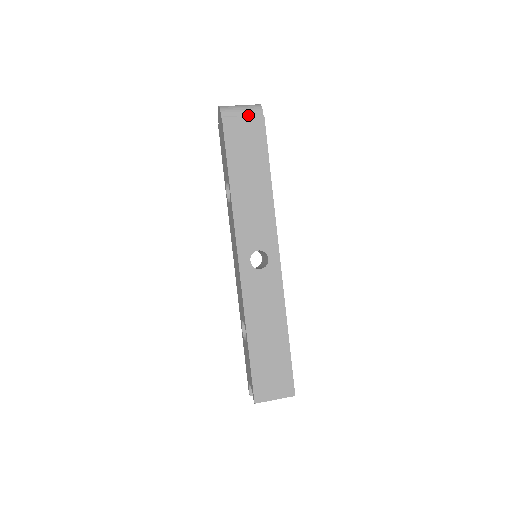
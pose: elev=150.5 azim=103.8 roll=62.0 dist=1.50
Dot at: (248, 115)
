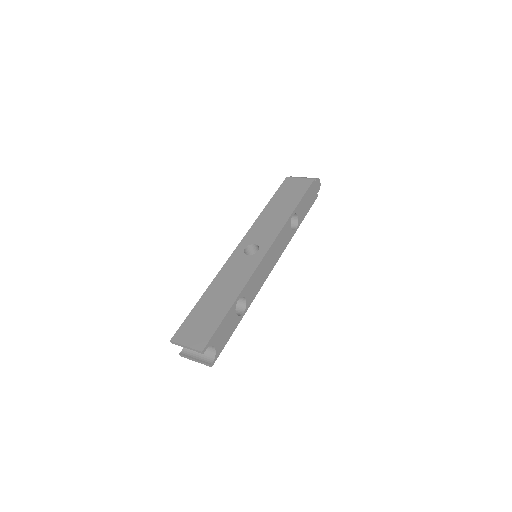
Dot at: occluded
